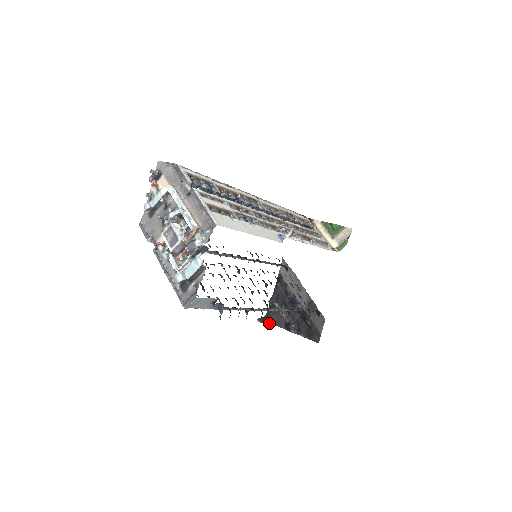
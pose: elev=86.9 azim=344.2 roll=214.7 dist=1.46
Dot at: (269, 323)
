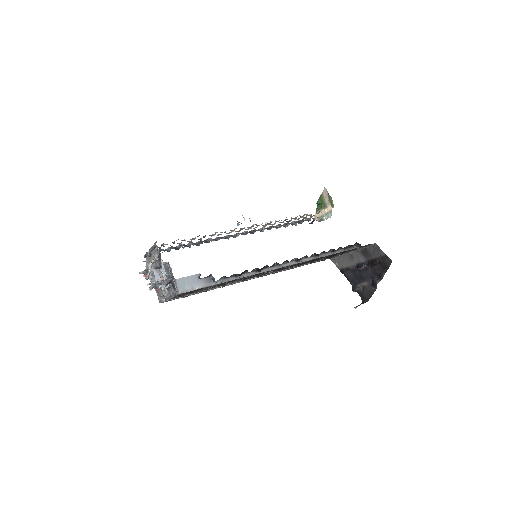
Dot at: (367, 301)
